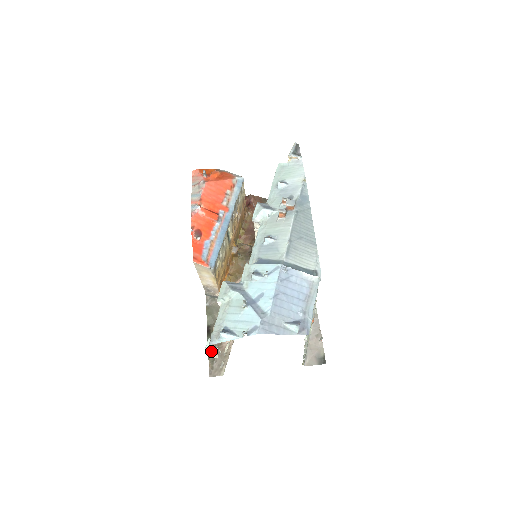
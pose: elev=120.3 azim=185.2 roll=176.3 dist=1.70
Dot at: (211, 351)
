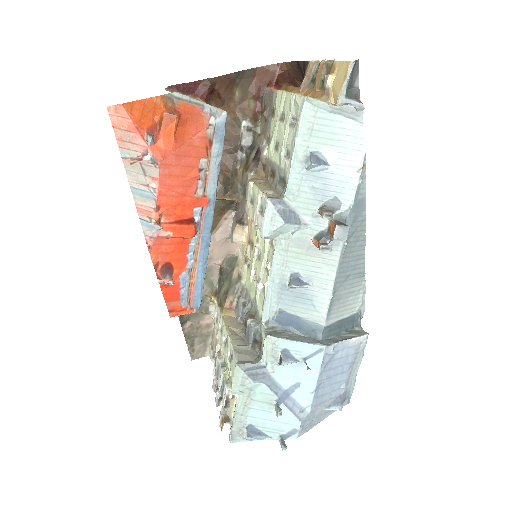
Dot at: (187, 333)
